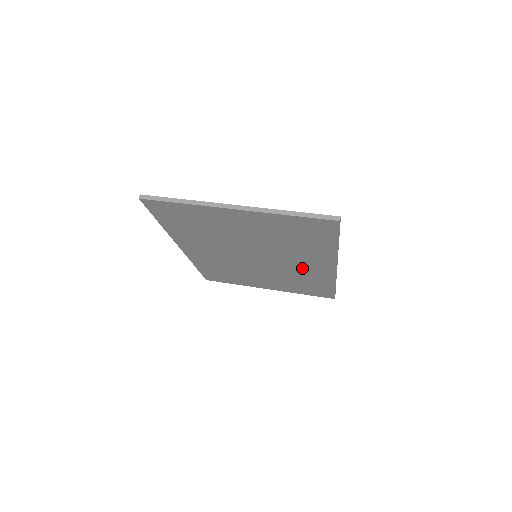
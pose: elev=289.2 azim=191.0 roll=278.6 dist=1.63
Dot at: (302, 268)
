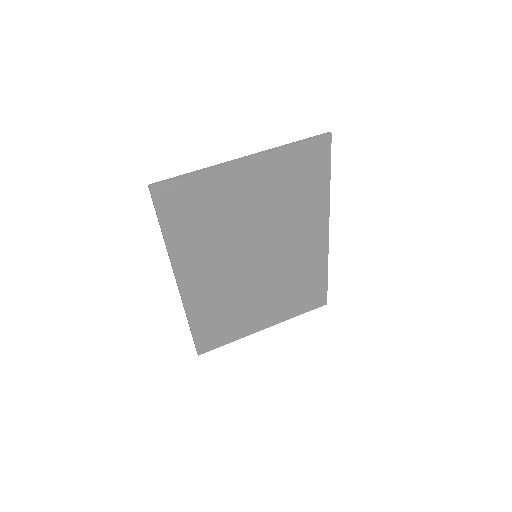
Dot at: (299, 251)
